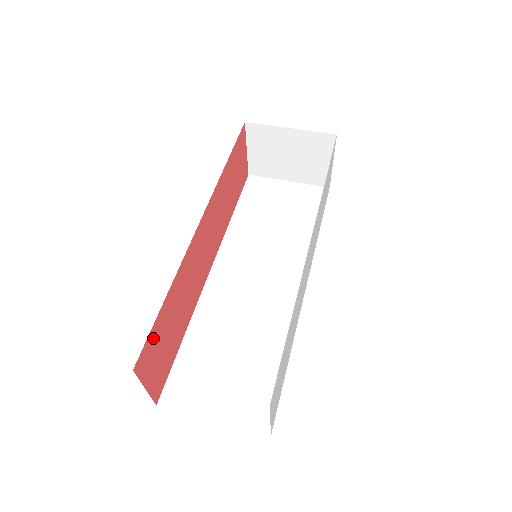
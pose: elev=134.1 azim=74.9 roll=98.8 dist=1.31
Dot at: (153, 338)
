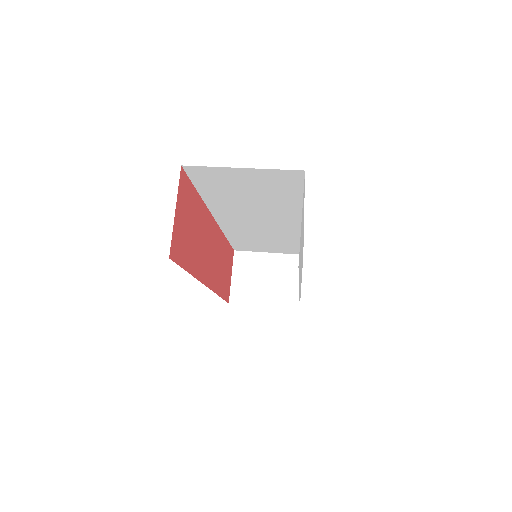
Dot at: (189, 192)
